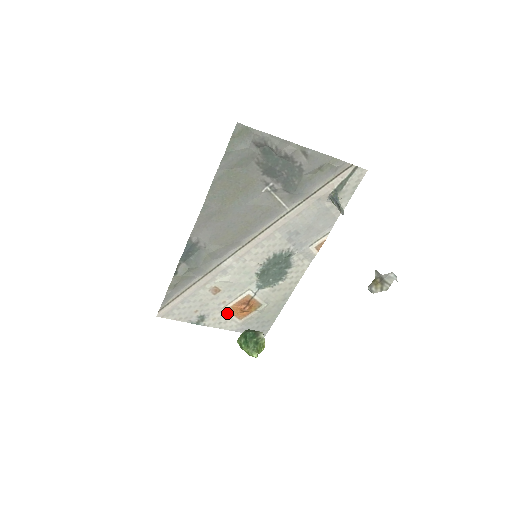
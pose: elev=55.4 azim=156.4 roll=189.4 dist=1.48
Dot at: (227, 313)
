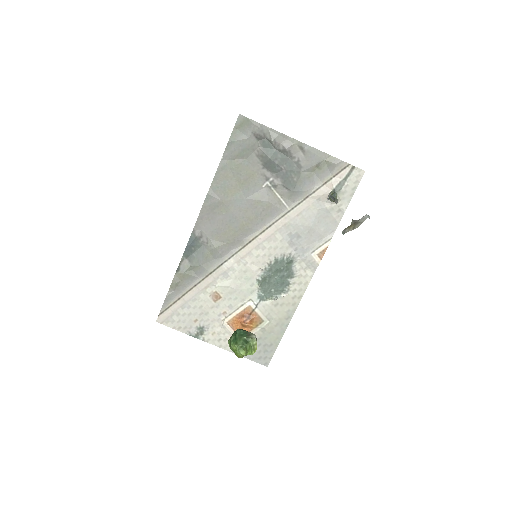
Dot at: (227, 327)
